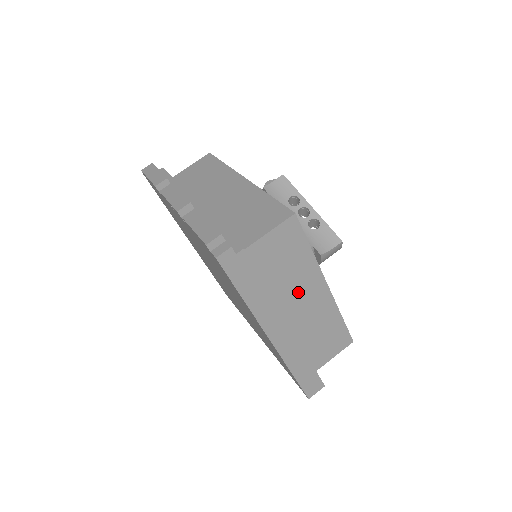
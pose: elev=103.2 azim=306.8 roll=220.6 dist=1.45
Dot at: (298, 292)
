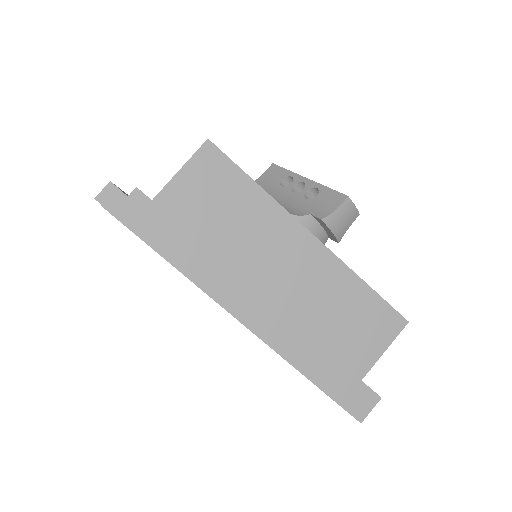
Dot at: (266, 250)
